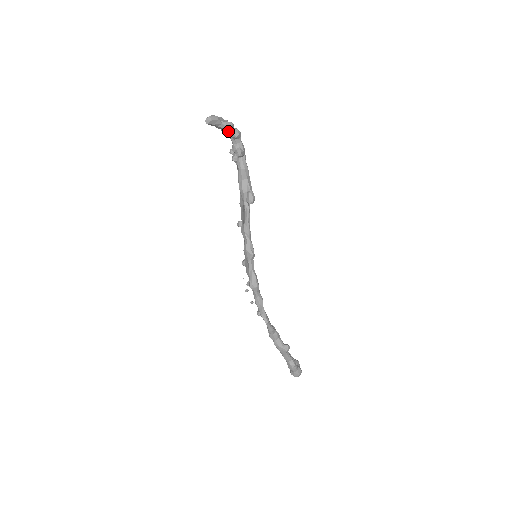
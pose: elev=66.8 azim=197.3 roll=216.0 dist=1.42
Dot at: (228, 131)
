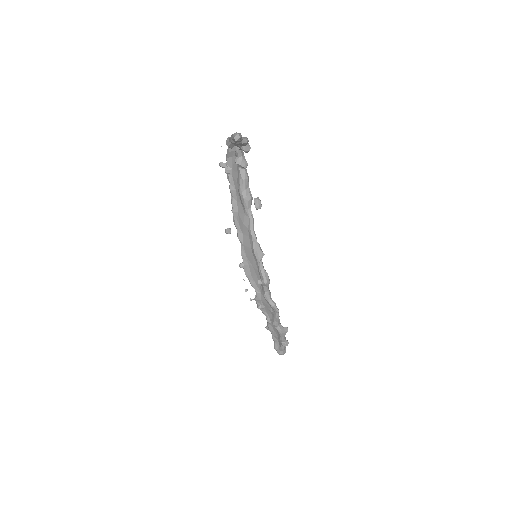
Dot at: (241, 146)
